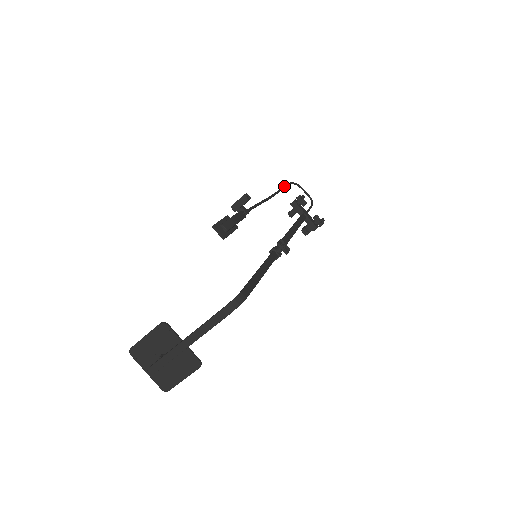
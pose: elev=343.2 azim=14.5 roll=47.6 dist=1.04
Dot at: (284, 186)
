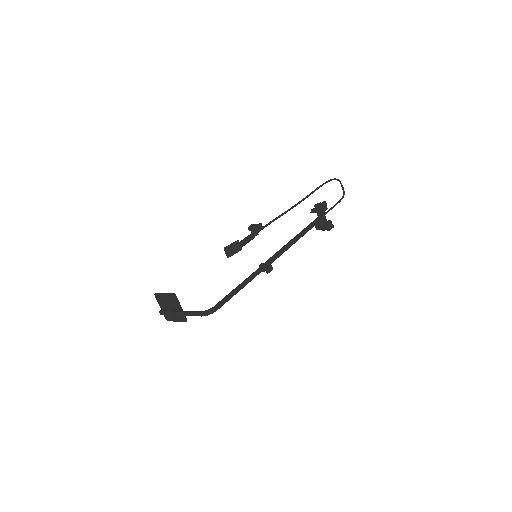
Dot at: (318, 188)
